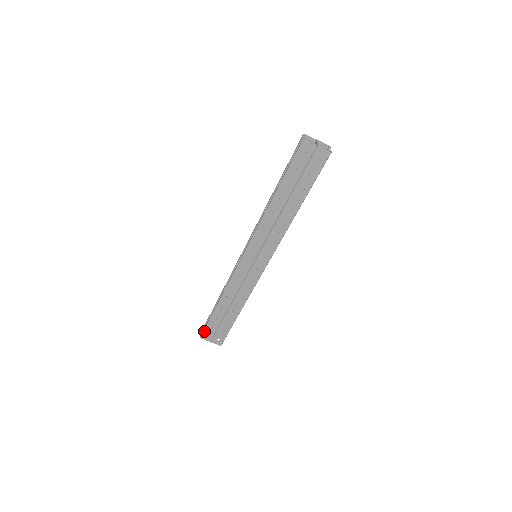
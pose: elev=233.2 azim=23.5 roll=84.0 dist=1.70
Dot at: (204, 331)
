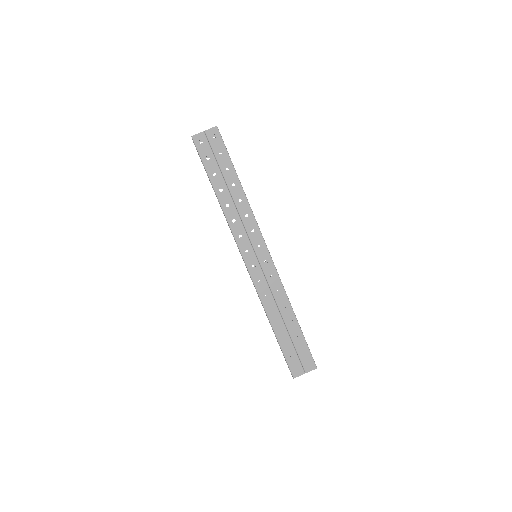
Dot at: (289, 367)
